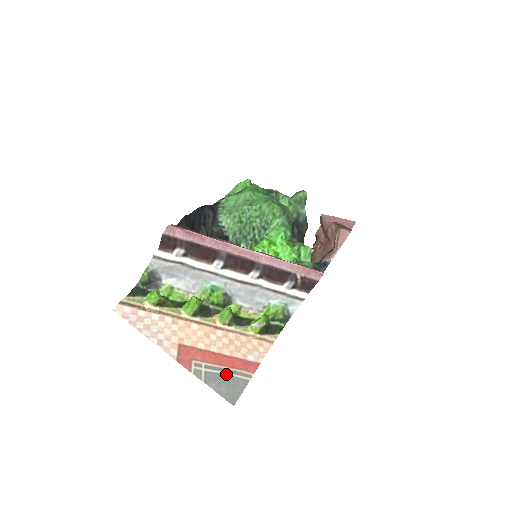
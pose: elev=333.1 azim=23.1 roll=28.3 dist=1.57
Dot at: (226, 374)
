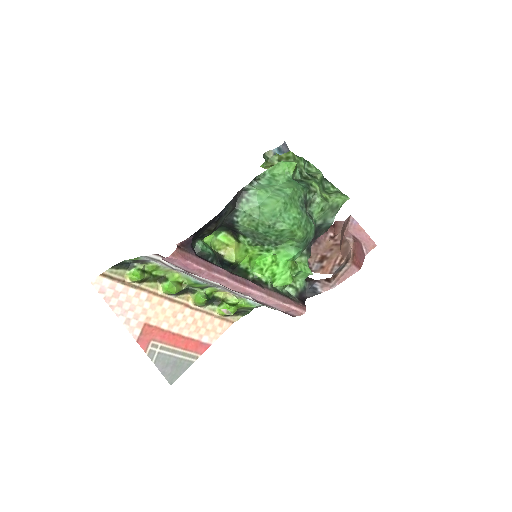
Dot at: (176, 356)
